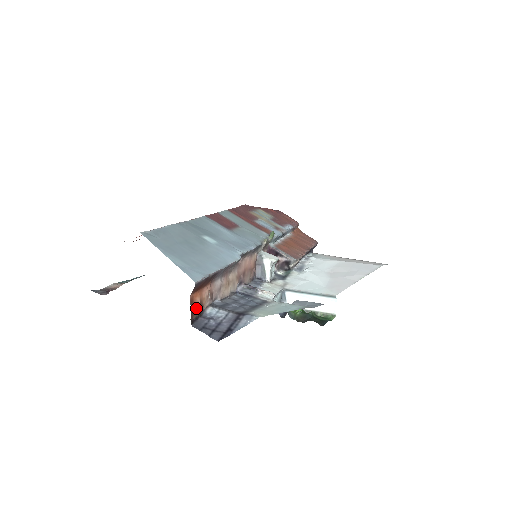
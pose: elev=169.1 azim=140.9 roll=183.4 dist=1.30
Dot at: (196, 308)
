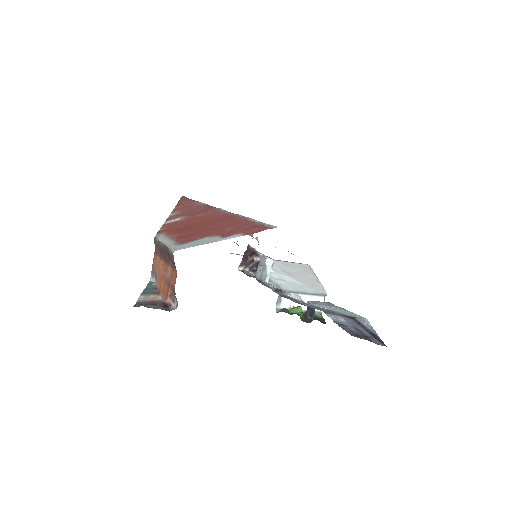
Dot at: occluded
